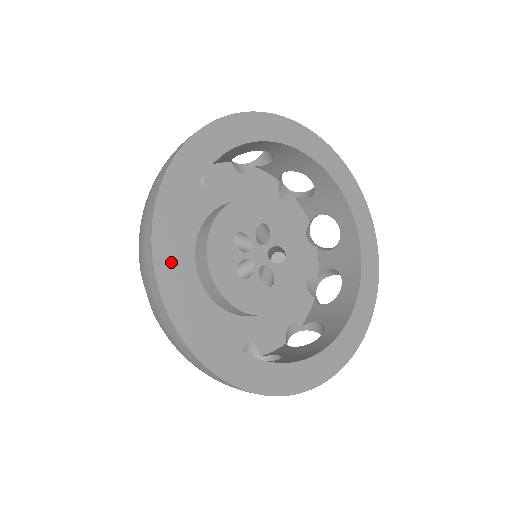
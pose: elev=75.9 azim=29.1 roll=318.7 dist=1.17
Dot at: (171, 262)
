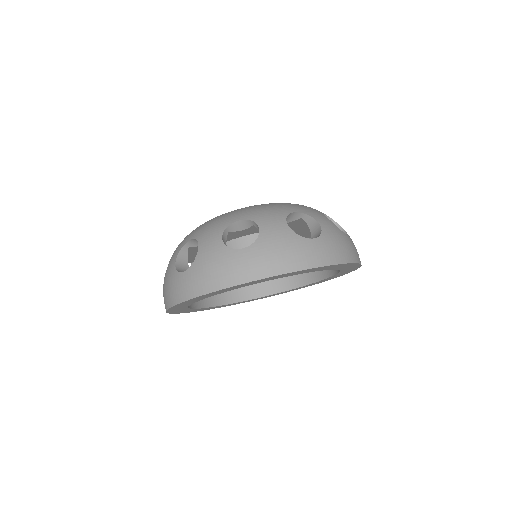
Dot at: (210, 295)
